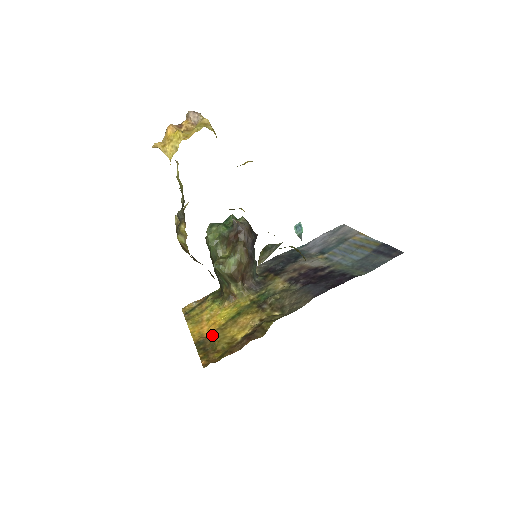
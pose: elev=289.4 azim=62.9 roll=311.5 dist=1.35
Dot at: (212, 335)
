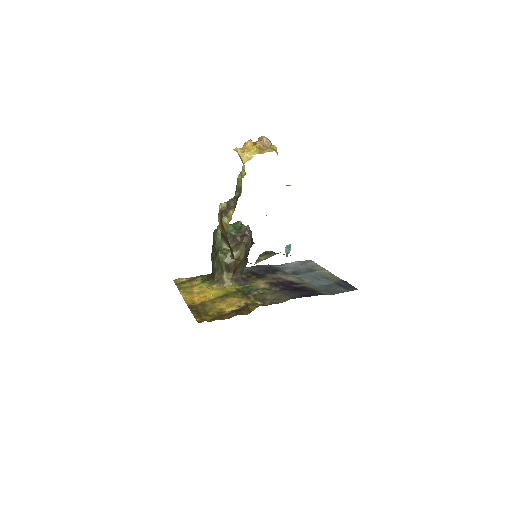
Dot at: (203, 304)
